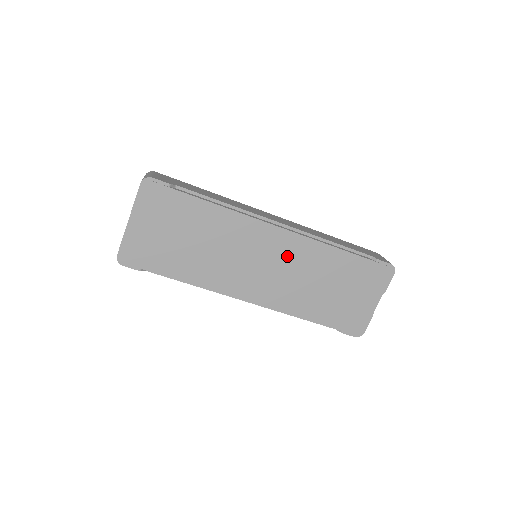
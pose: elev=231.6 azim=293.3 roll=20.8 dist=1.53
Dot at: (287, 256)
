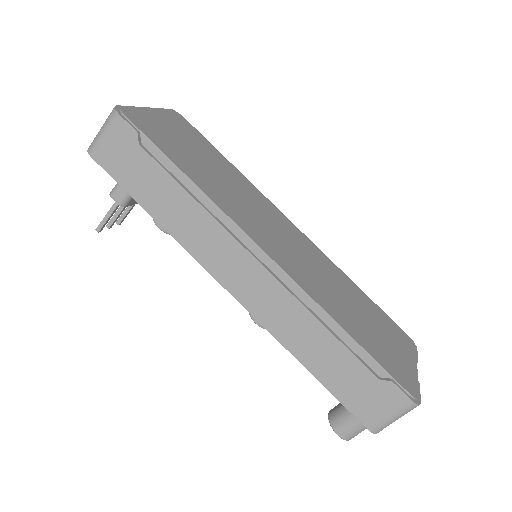
Dot at: (305, 250)
